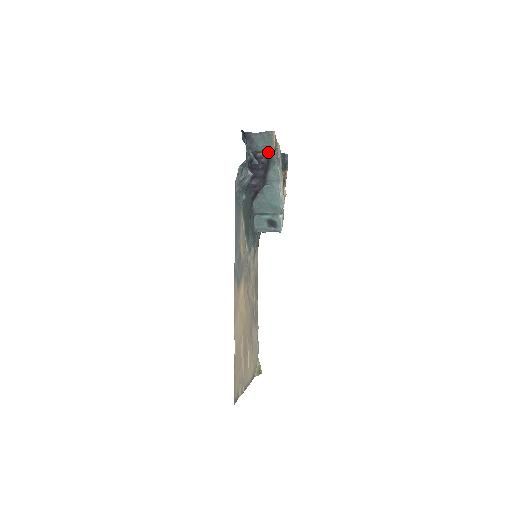
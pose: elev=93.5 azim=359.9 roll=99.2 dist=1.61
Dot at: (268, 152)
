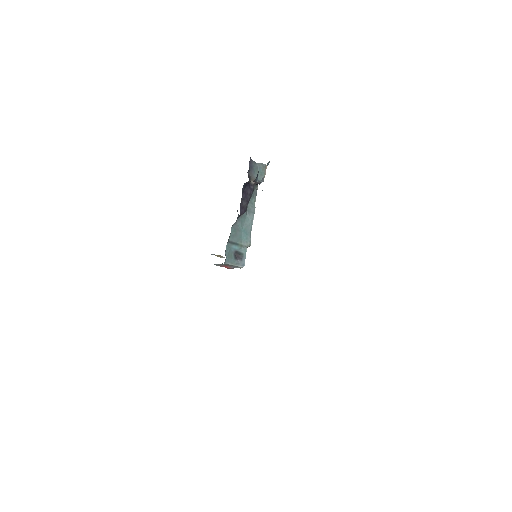
Dot at: (255, 184)
